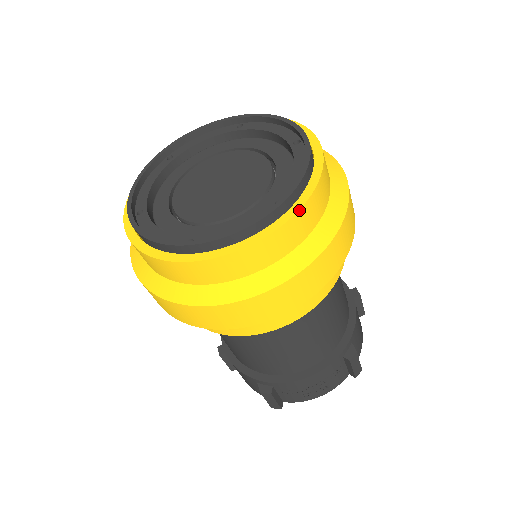
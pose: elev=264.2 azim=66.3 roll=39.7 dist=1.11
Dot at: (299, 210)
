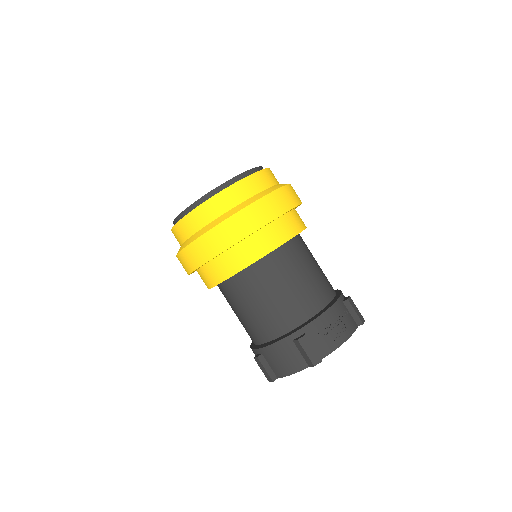
Dot at: (265, 169)
